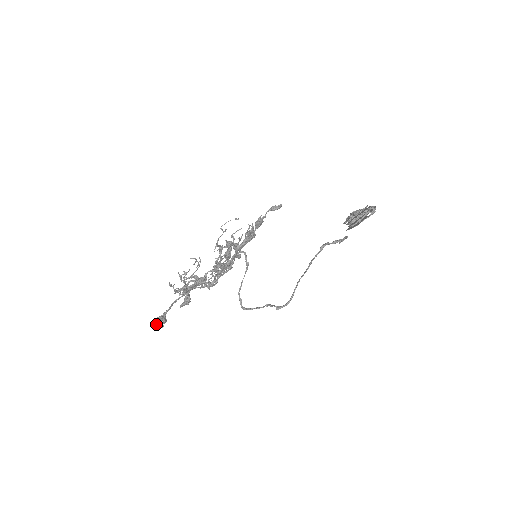
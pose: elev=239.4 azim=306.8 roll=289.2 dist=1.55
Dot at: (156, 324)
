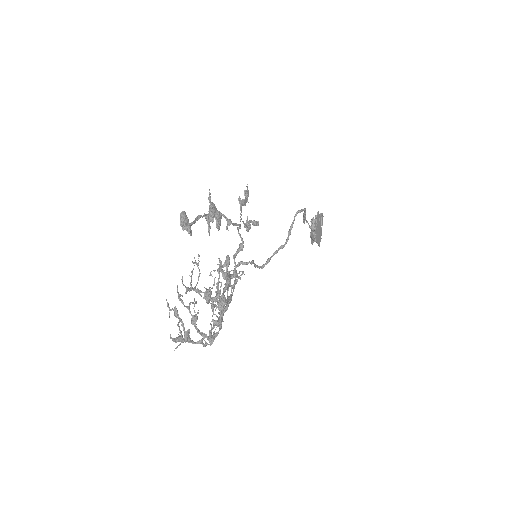
Dot at: (182, 223)
